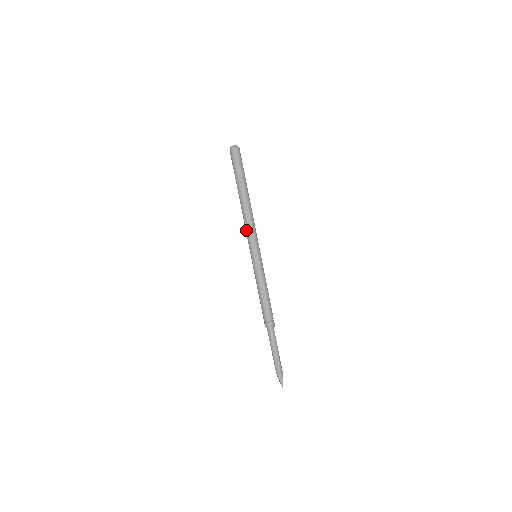
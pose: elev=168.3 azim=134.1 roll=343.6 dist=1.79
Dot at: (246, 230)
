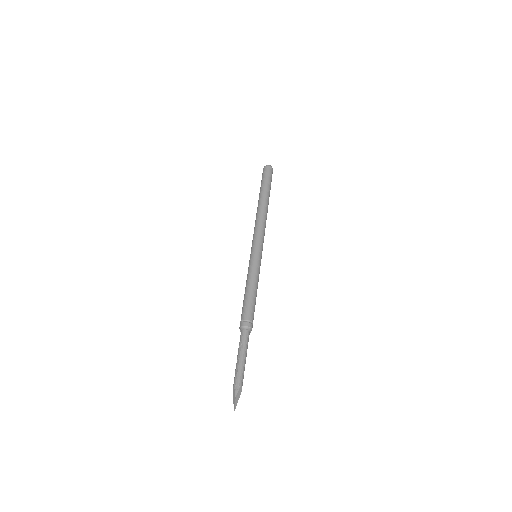
Dot at: occluded
